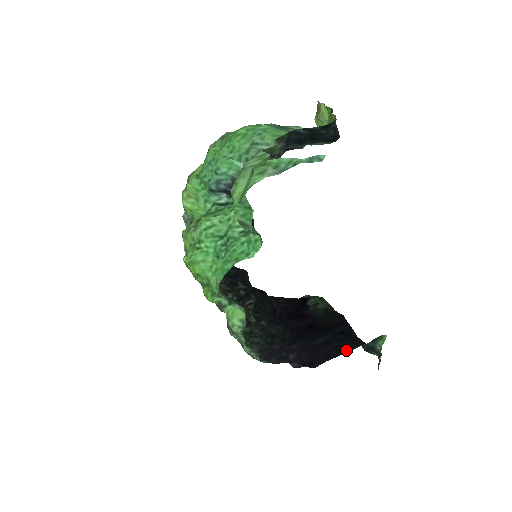
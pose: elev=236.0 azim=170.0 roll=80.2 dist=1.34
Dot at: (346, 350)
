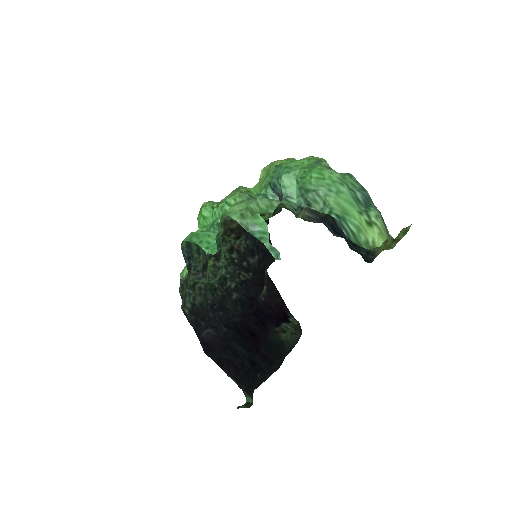
Dot at: (229, 372)
